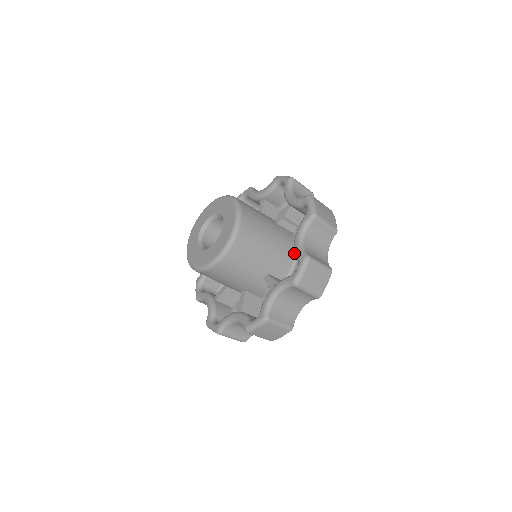
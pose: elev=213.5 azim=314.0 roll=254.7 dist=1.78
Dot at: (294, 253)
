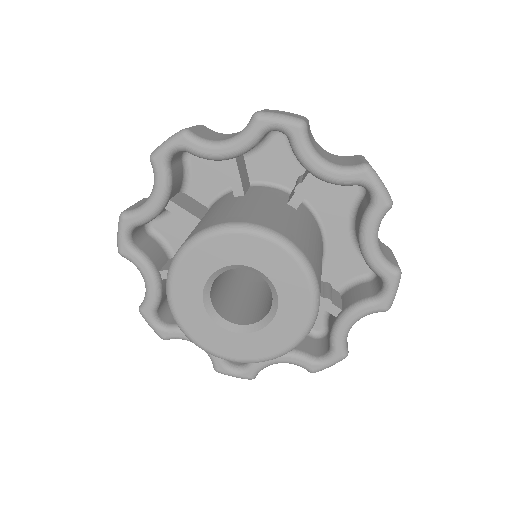
Dot at: (321, 236)
